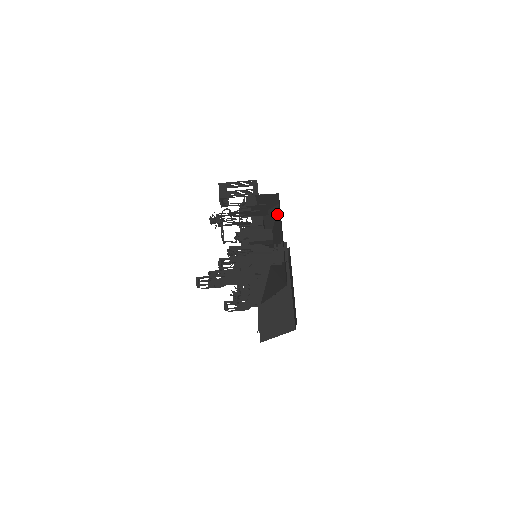
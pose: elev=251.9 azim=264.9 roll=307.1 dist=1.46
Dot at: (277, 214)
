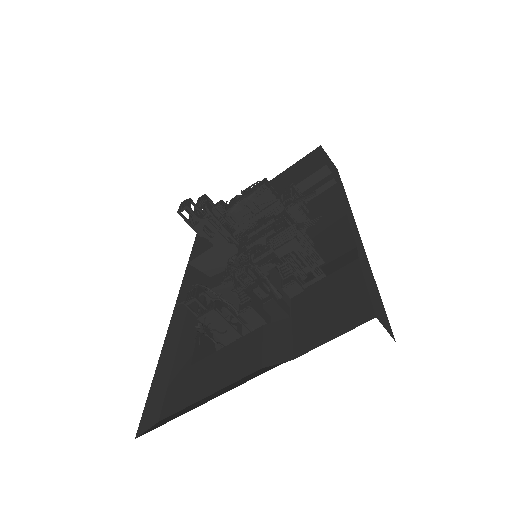
Dot at: occluded
